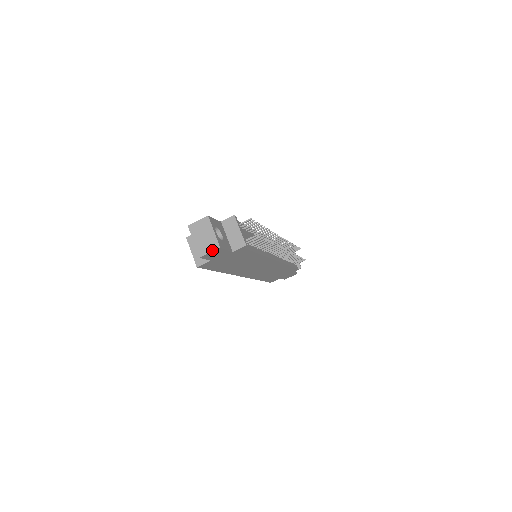
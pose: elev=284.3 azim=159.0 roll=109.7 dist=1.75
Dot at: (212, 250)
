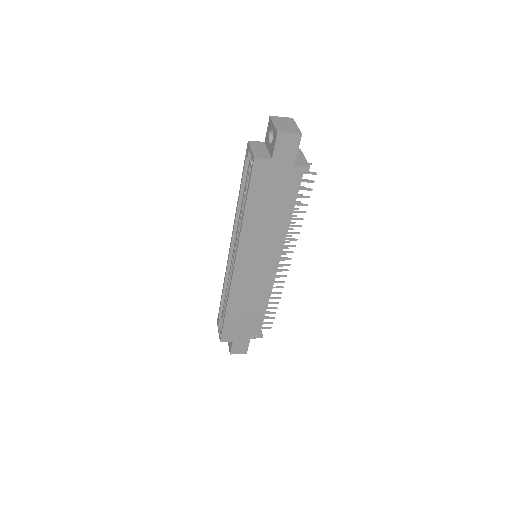
Dot at: (293, 132)
